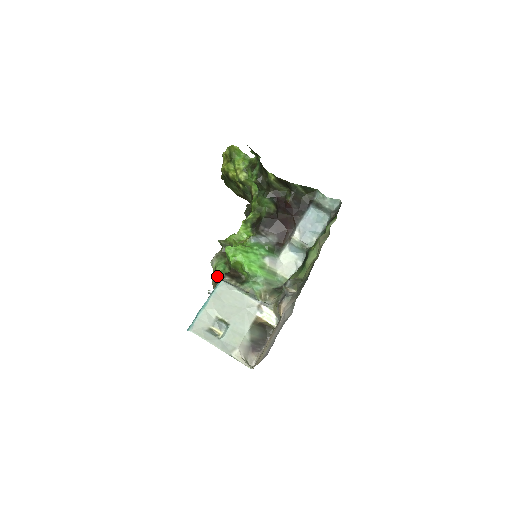
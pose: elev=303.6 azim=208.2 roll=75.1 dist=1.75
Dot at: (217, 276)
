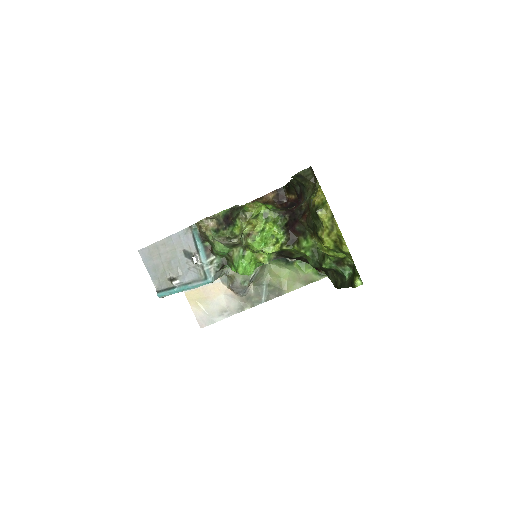
Dot at: (211, 243)
